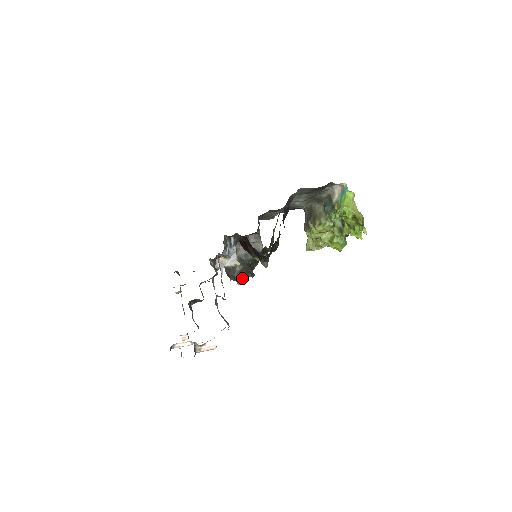
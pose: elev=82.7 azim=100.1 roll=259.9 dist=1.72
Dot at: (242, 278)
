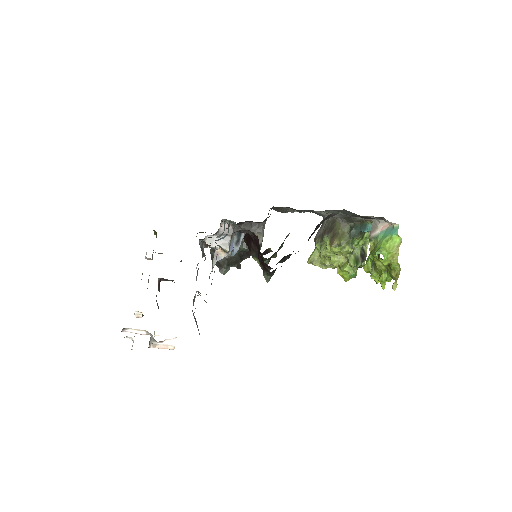
Dot at: (227, 267)
